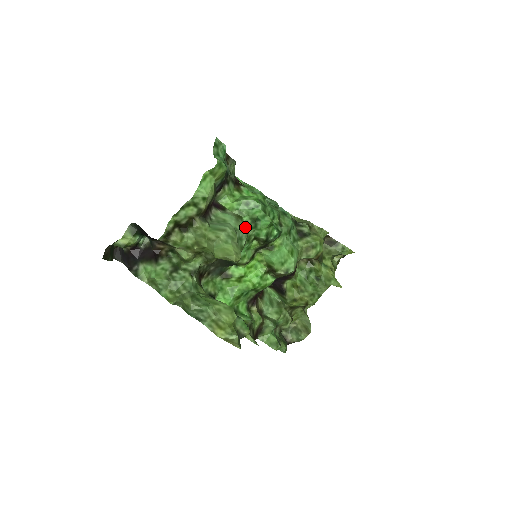
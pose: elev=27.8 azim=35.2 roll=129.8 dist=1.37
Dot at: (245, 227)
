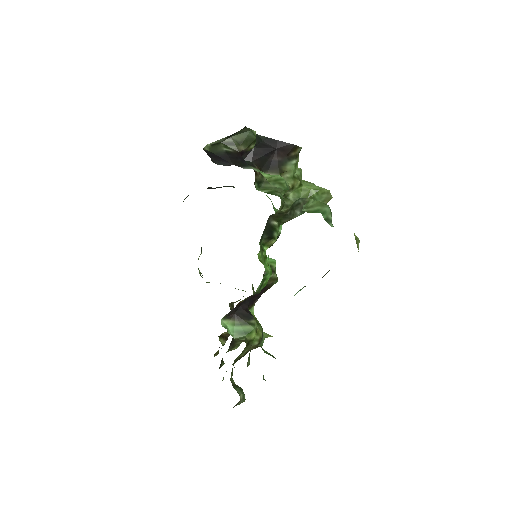
Dot at: occluded
